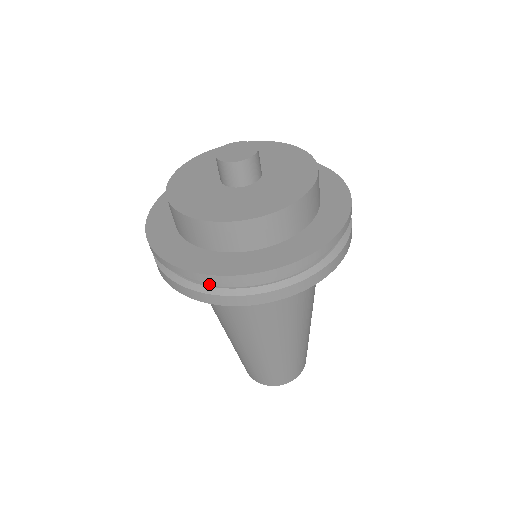
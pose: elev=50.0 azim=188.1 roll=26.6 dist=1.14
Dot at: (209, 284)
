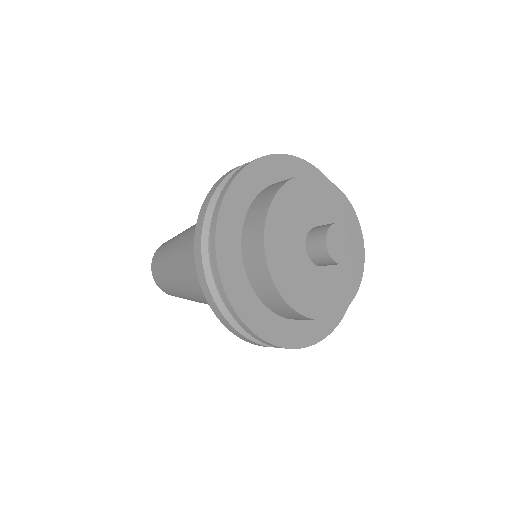
Dot at: occluded
